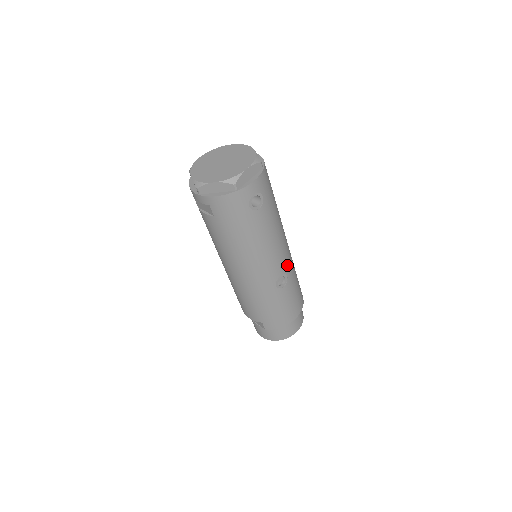
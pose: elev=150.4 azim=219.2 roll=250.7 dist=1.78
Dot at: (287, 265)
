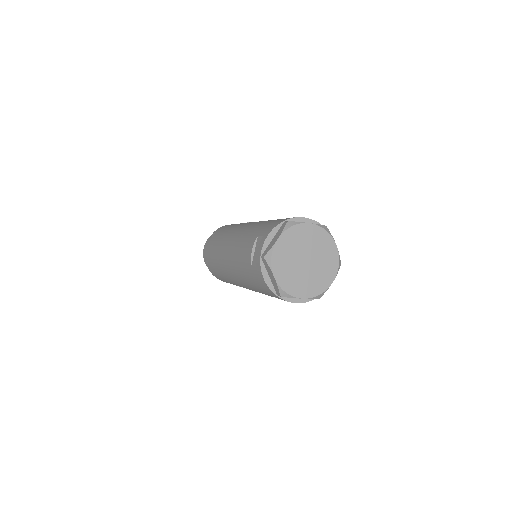
Dot at: occluded
